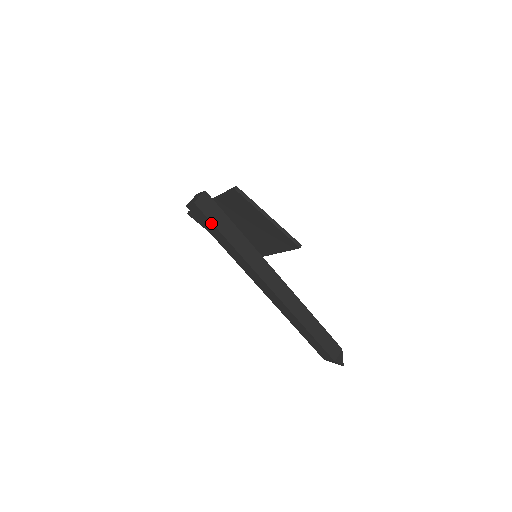
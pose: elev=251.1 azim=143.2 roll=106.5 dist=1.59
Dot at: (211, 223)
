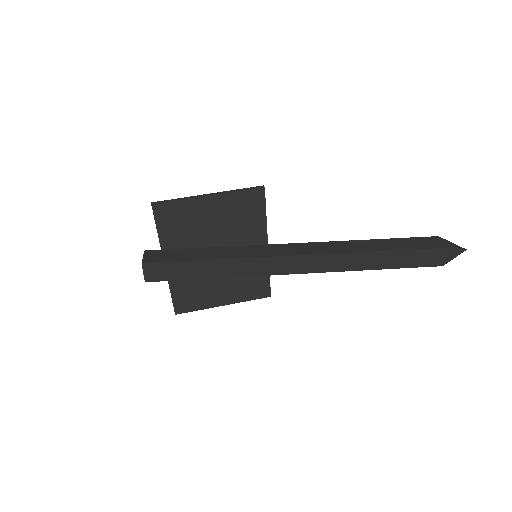
Dot at: (177, 263)
